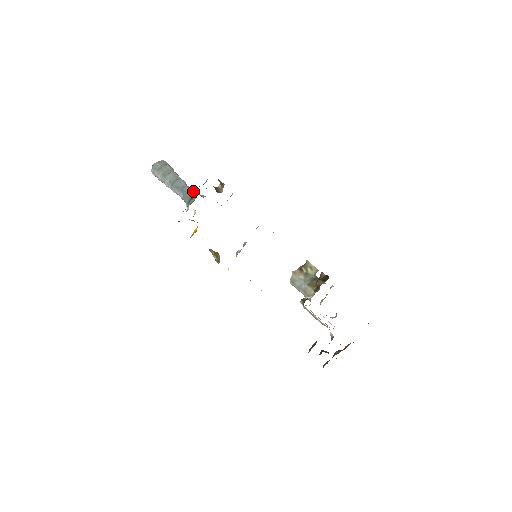
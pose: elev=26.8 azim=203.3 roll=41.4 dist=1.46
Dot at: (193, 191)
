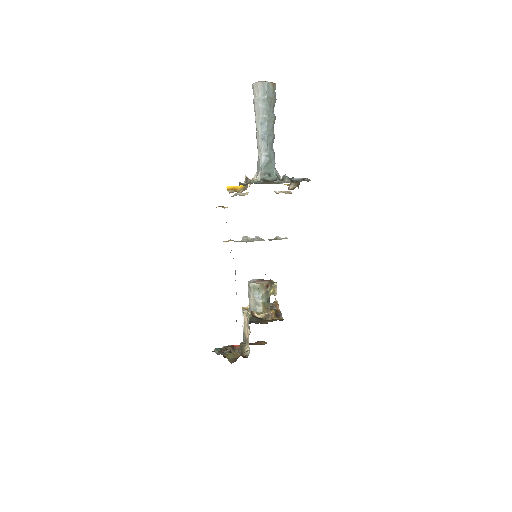
Dot at: occluded
